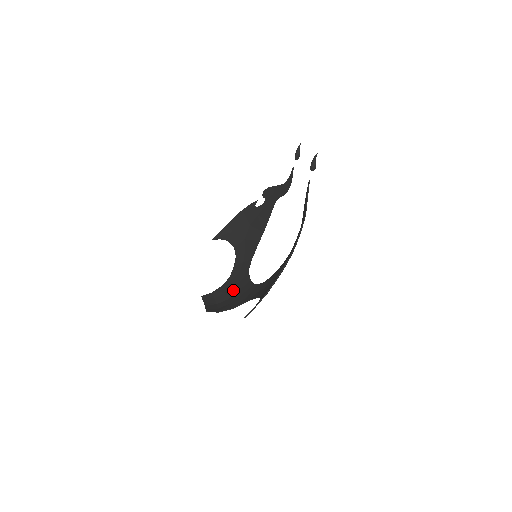
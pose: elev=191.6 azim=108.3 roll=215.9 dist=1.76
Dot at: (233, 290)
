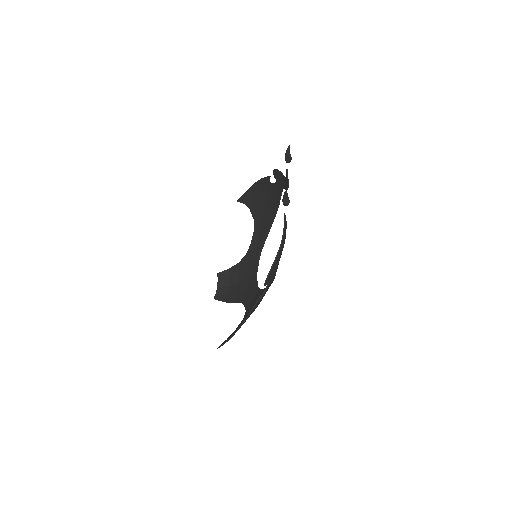
Dot at: (244, 275)
